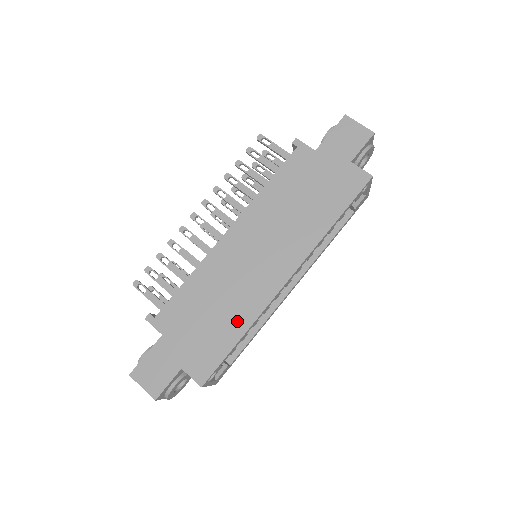
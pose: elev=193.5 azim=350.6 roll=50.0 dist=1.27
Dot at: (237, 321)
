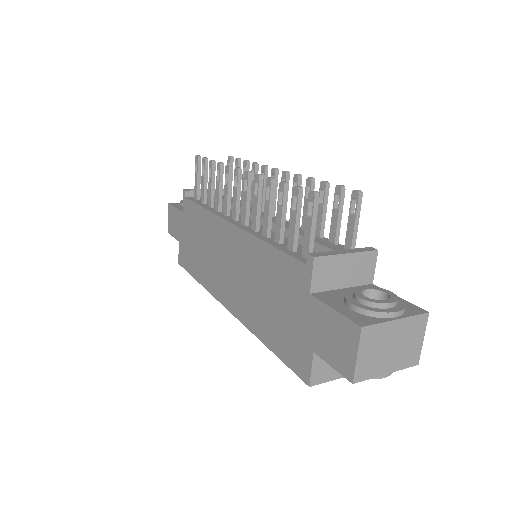
Dot at: (201, 272)
